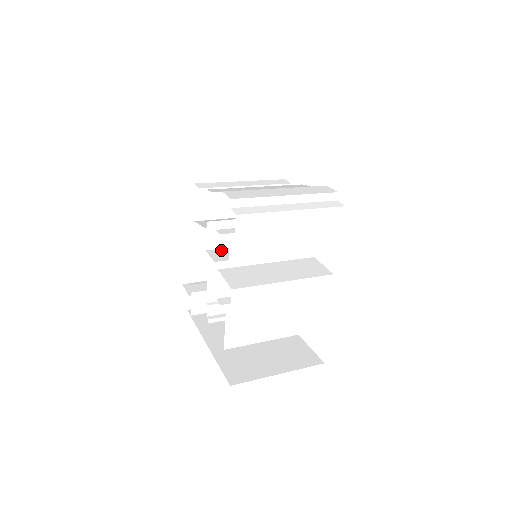
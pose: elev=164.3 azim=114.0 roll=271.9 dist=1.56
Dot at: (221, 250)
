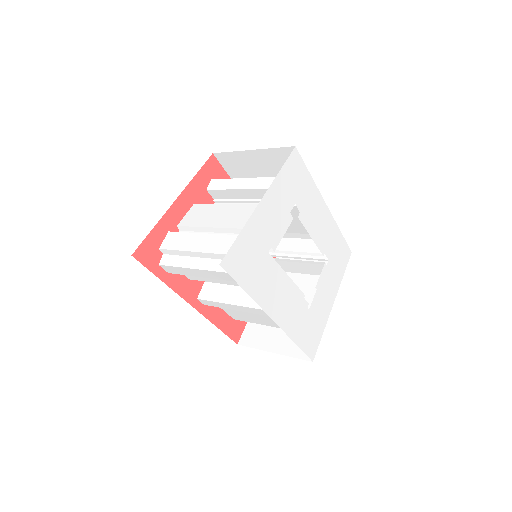
Dot at: occluded
